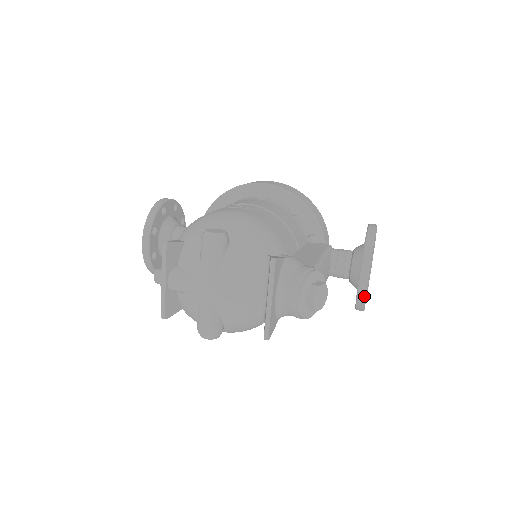
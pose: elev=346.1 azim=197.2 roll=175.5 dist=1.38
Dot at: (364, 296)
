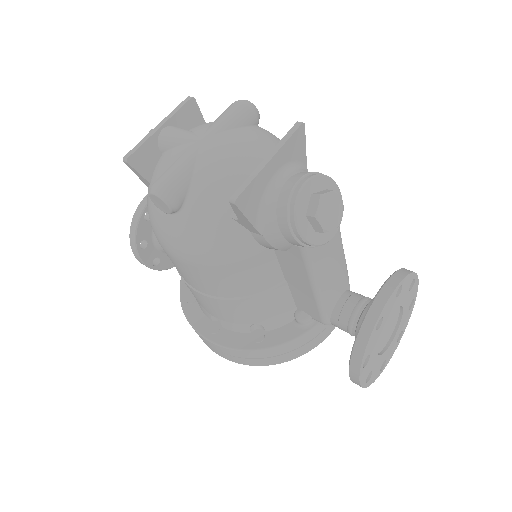
Dot at: (374, 321)
